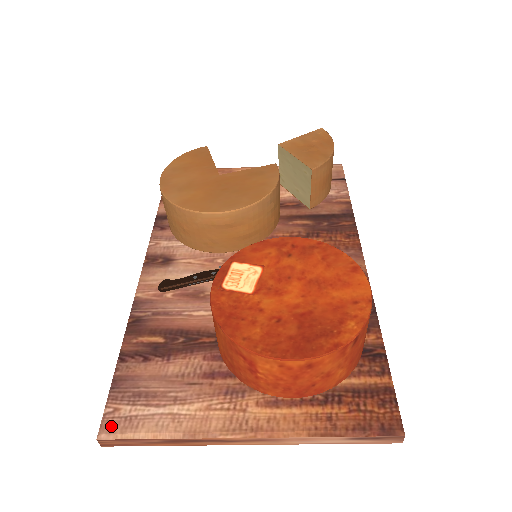
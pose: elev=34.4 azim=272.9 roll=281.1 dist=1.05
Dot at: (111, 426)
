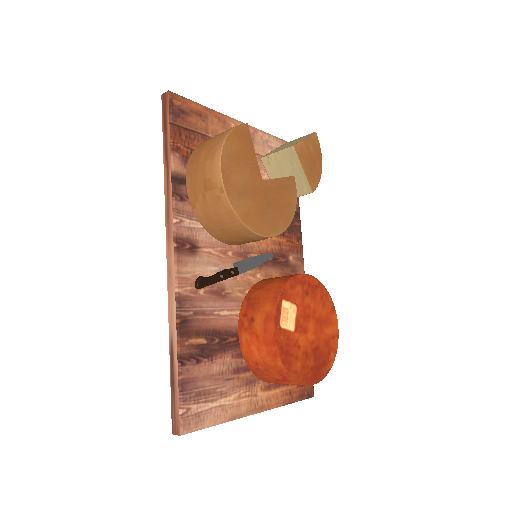
Dot at: (188, 424)
